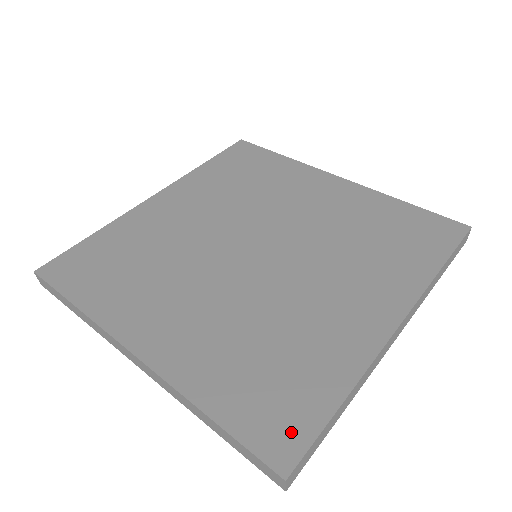
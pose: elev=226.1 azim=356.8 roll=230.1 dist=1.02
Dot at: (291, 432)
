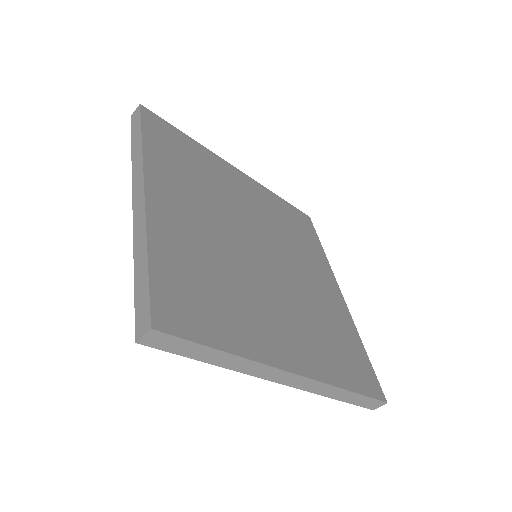
Dot at: (182, 320)
